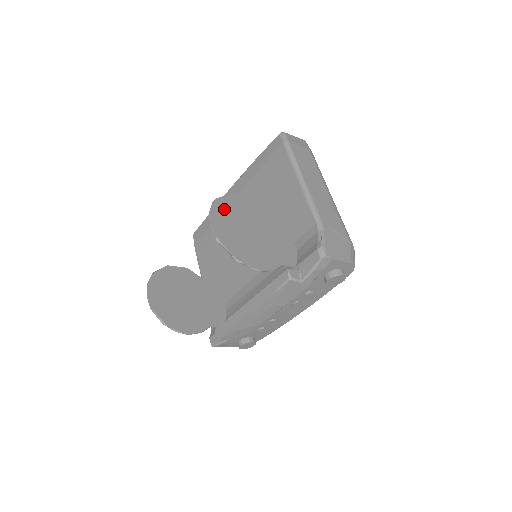
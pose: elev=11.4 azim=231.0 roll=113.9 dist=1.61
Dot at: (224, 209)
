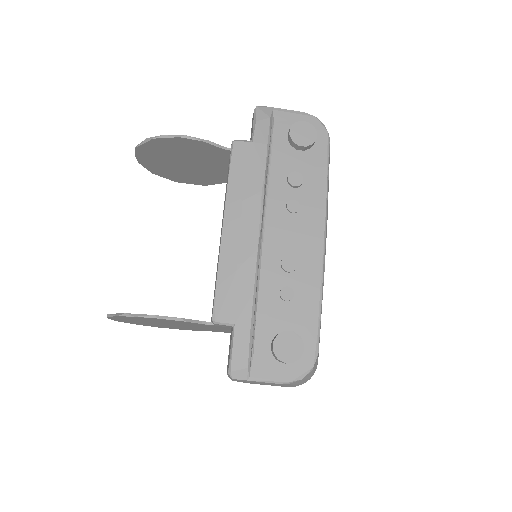
Dot at: (162, 168)
